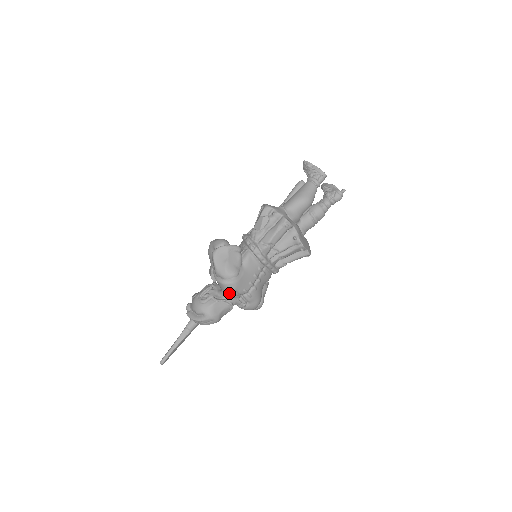
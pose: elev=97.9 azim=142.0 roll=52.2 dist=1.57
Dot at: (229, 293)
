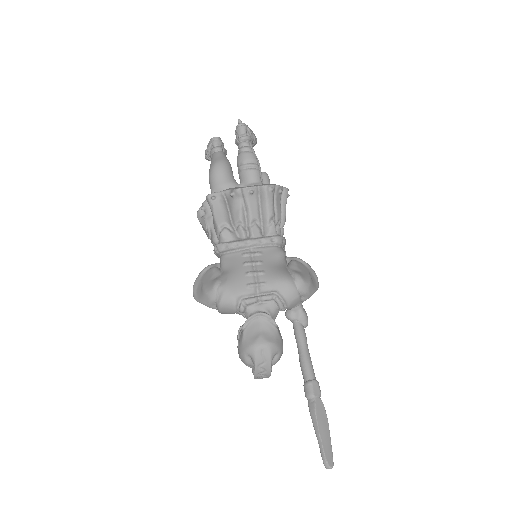
Dot at: (239, 307)
